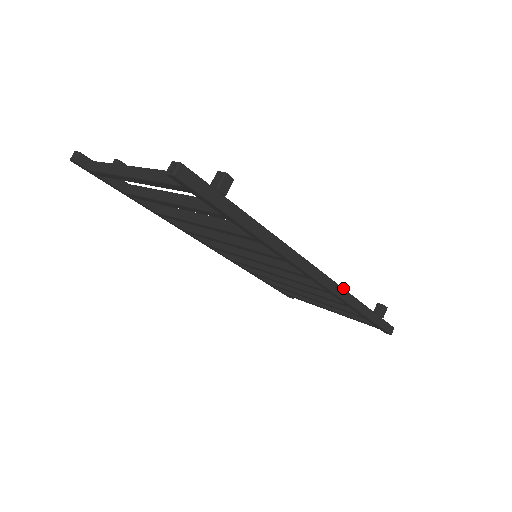
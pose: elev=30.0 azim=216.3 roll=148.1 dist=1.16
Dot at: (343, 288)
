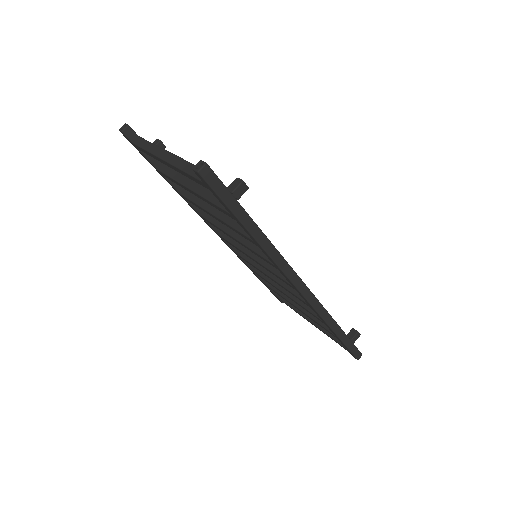
Dot at: occluded
